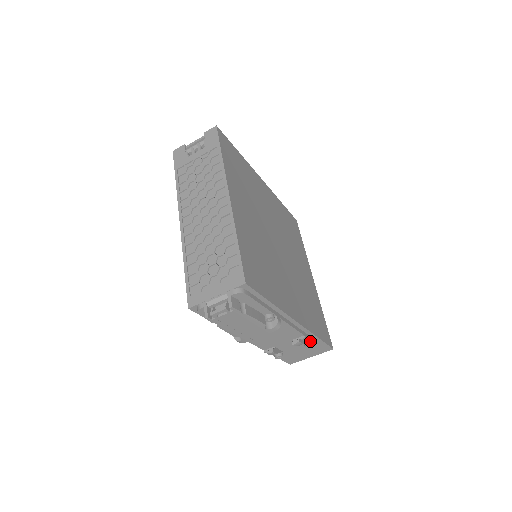
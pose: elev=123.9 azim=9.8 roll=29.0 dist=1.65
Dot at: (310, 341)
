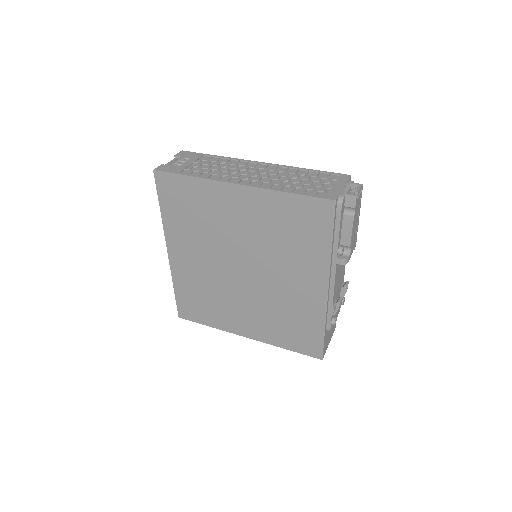
Dot at: occluded
